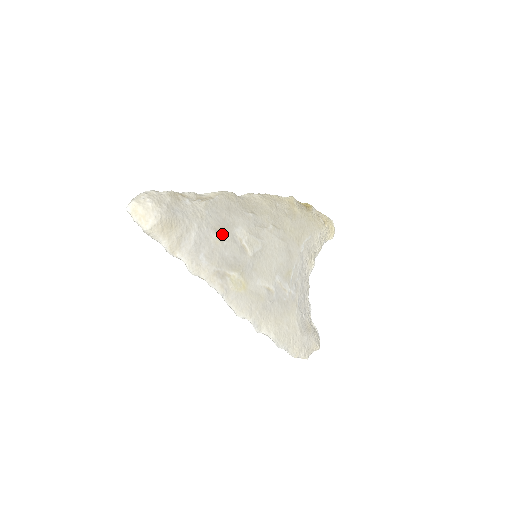
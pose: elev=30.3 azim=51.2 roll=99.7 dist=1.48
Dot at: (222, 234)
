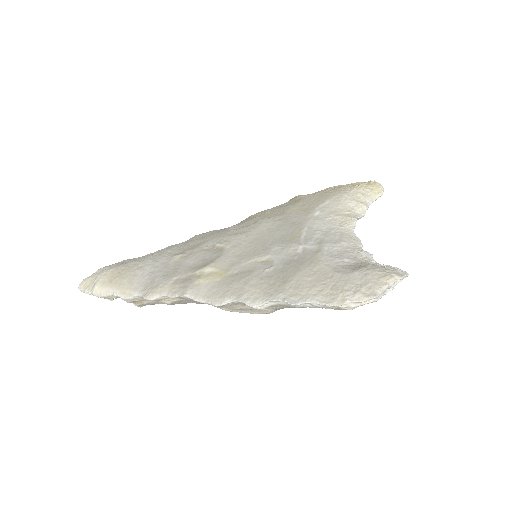
Dot at: (186, 253)
